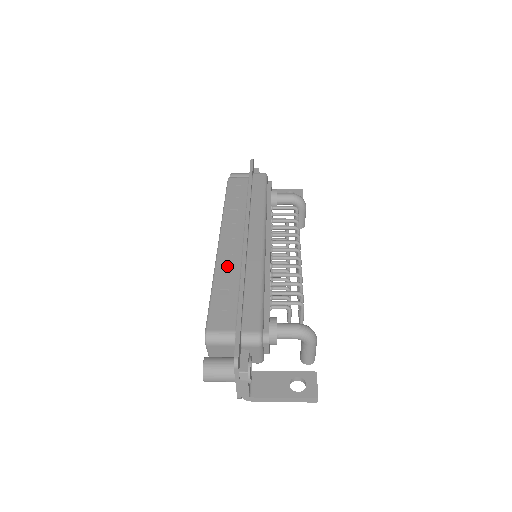
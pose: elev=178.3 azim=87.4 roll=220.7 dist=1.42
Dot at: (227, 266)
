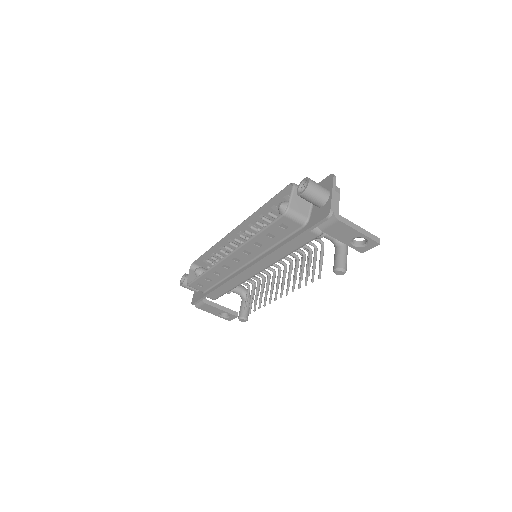
Dot at: (259, 219)
